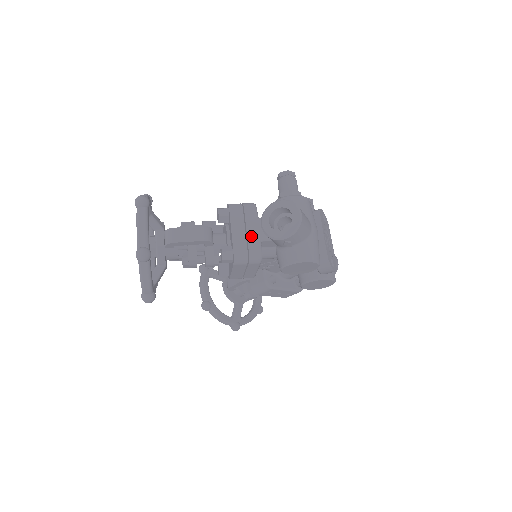
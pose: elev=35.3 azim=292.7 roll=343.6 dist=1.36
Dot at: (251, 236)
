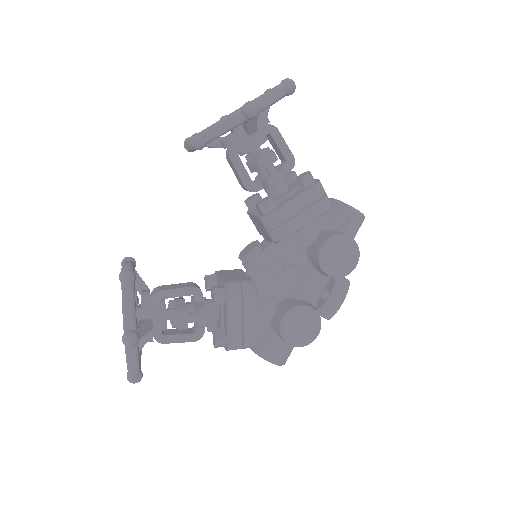
Dot at: occluded
